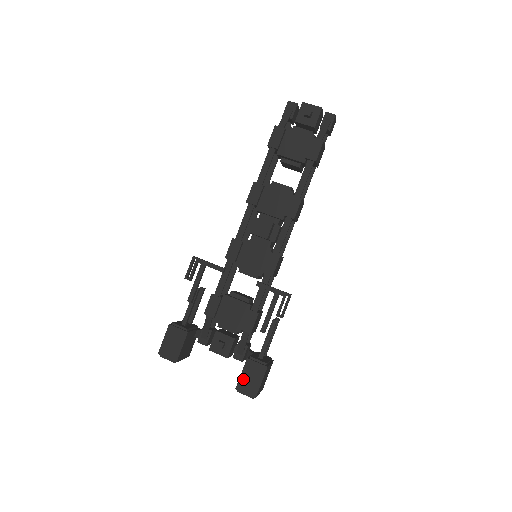
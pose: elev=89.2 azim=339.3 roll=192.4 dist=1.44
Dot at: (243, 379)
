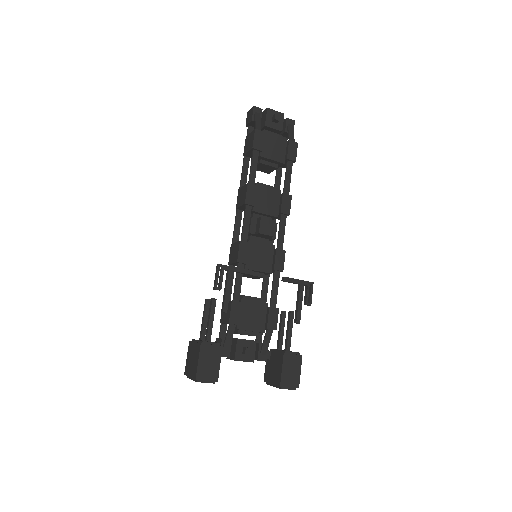
Dot at: (285, 374)
